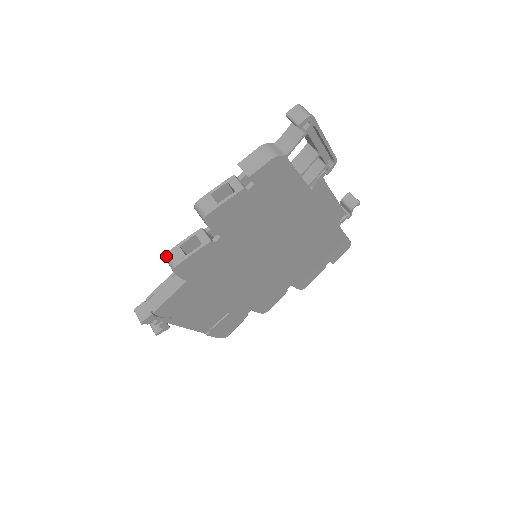
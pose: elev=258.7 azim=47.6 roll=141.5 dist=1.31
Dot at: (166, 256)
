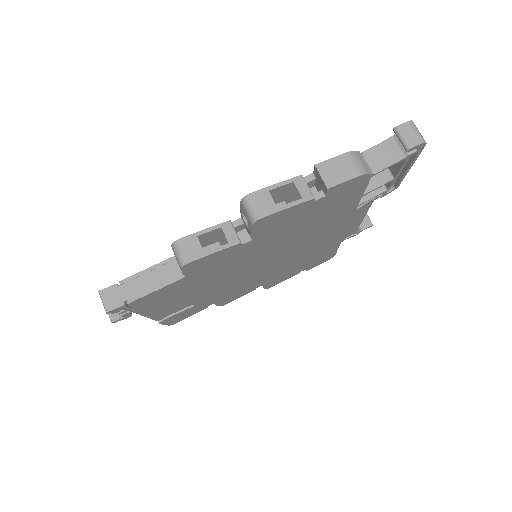
Dot at: (176, 244)
